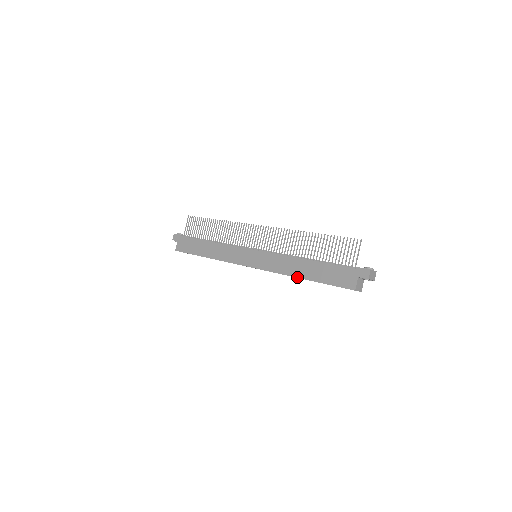
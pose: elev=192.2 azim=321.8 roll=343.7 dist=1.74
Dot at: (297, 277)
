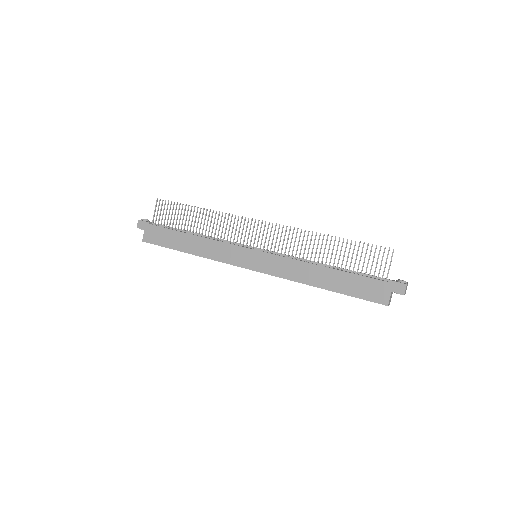
Dot at: (314, 286)
